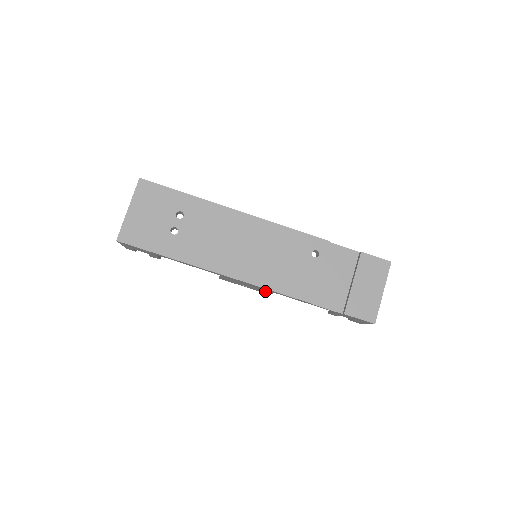
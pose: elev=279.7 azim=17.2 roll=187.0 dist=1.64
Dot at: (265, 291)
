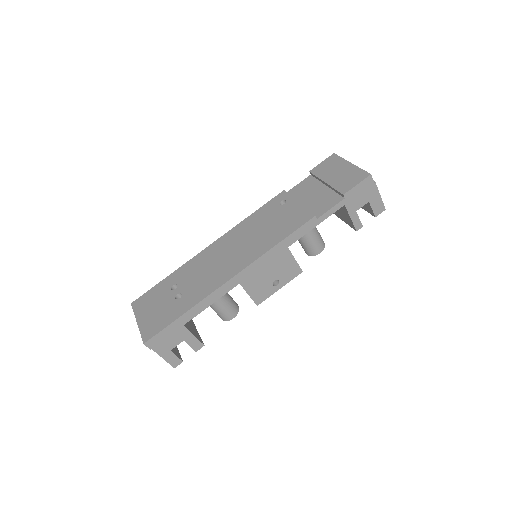
Dot at: (288, 263)
